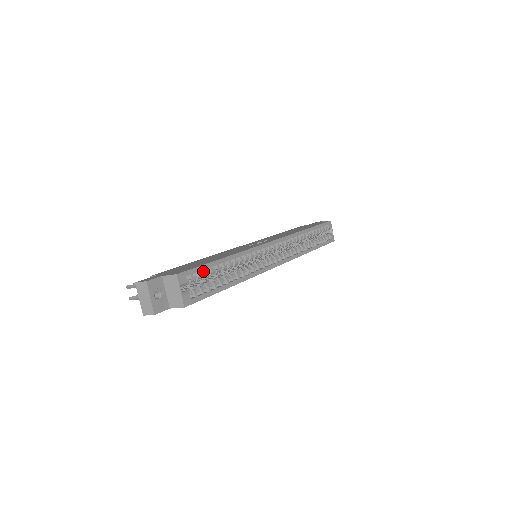
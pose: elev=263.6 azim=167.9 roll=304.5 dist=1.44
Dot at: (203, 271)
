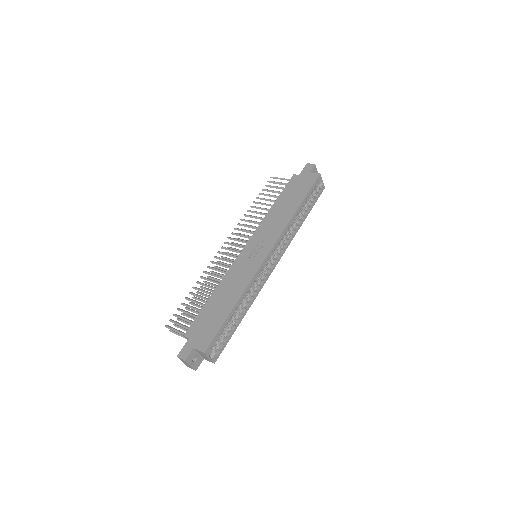
Dot at: (220, 331)
